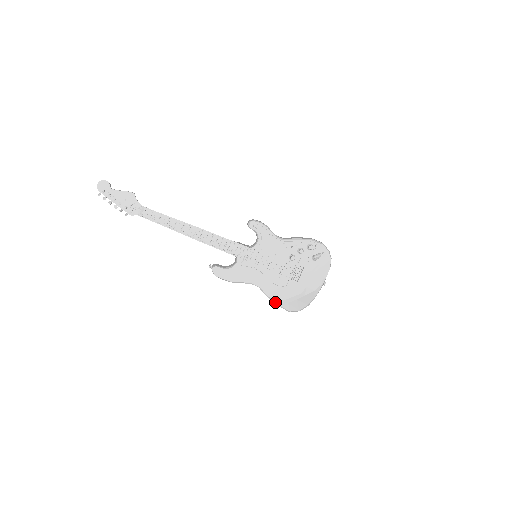
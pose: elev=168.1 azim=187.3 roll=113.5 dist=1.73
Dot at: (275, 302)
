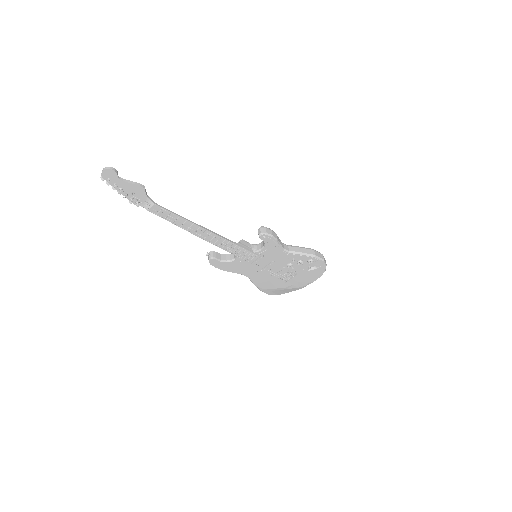
Dot at: (259, 289)
